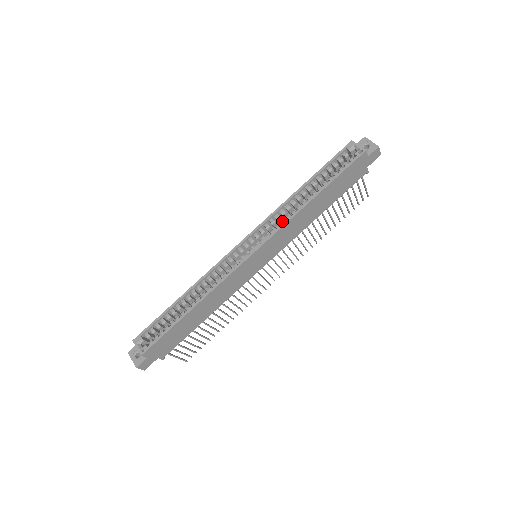
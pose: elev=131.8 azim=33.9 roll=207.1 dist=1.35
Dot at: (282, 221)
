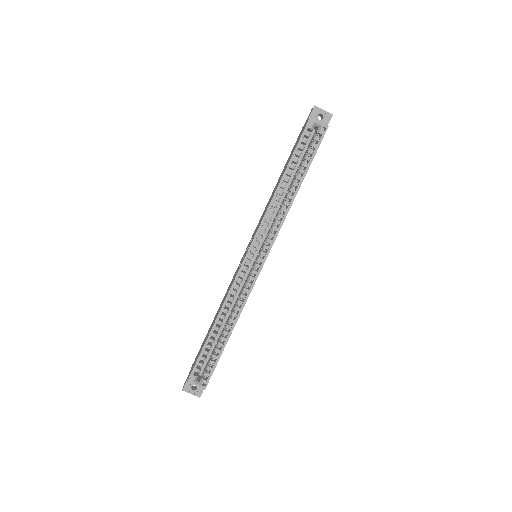
Dot at: (276, 221)
